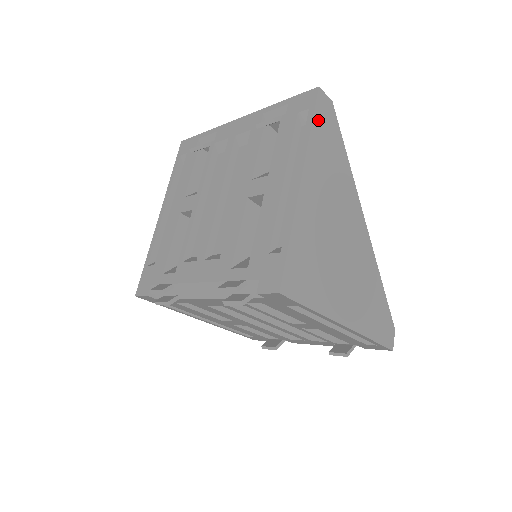
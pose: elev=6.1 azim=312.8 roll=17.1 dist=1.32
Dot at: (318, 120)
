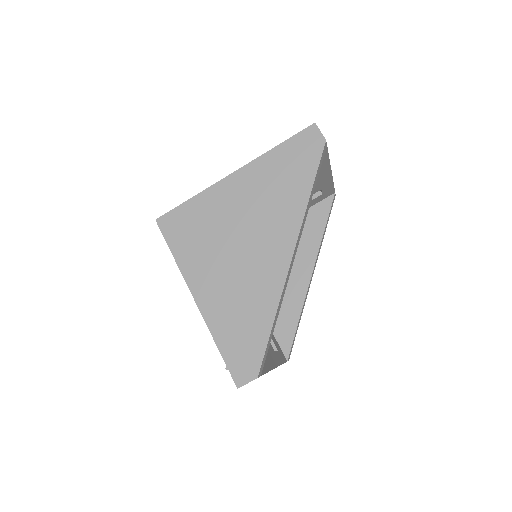
Dot at: (292, 145)
